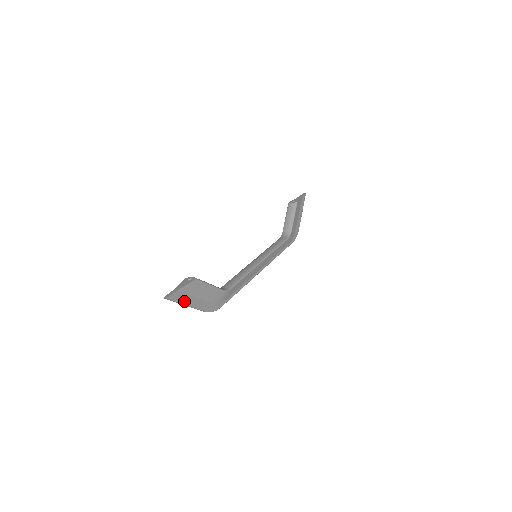
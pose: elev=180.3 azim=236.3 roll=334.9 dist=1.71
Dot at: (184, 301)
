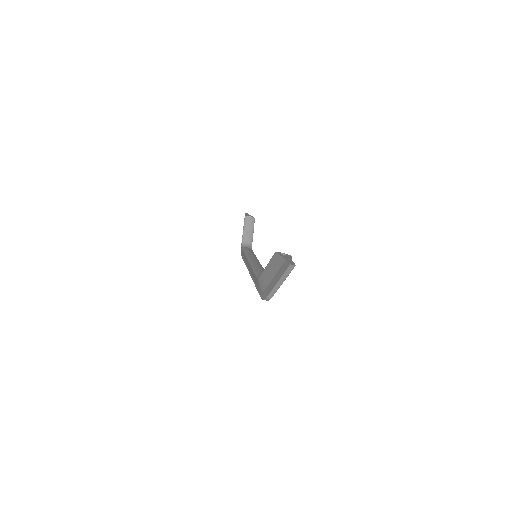
Dot at: occluded
